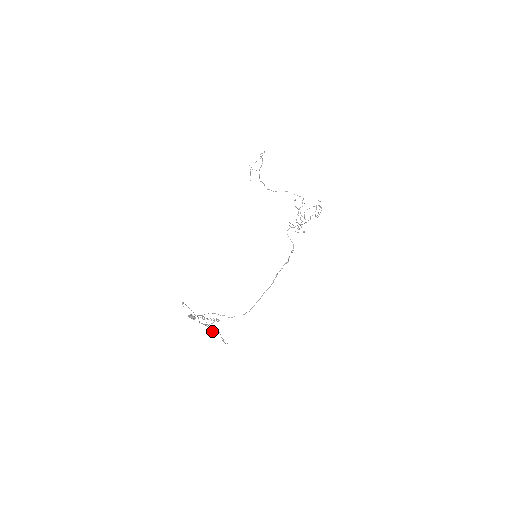
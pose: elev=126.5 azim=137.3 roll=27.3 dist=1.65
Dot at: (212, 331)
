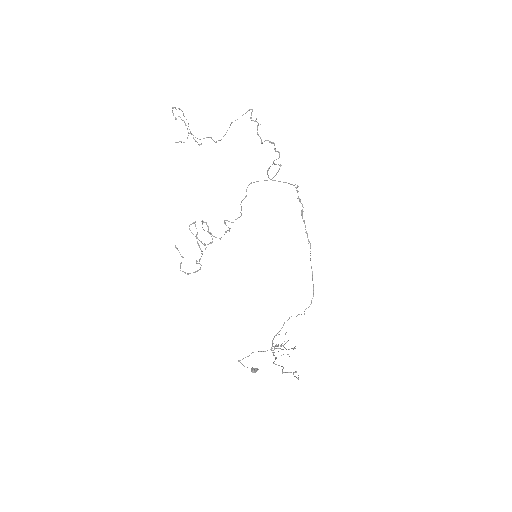
Dot at: (294, 348)
